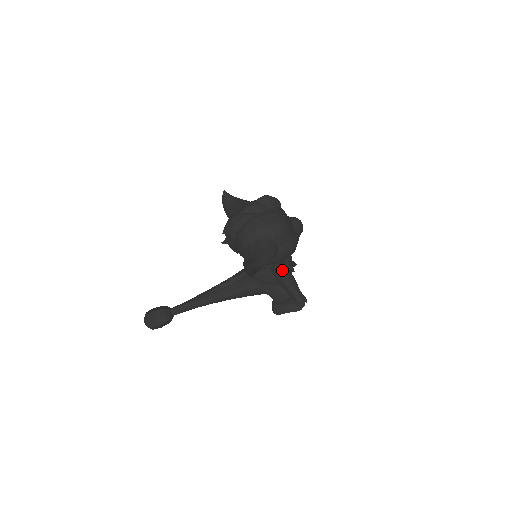
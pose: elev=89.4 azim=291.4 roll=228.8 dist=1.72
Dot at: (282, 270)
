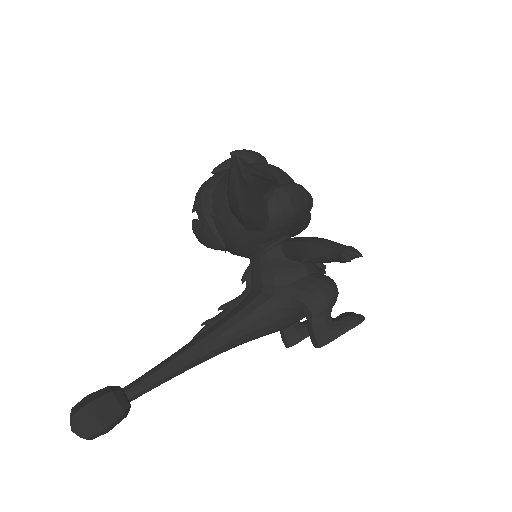
Dot at: (300, 237)
